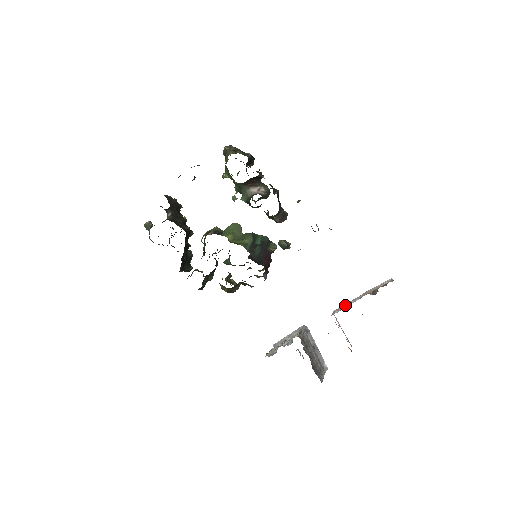
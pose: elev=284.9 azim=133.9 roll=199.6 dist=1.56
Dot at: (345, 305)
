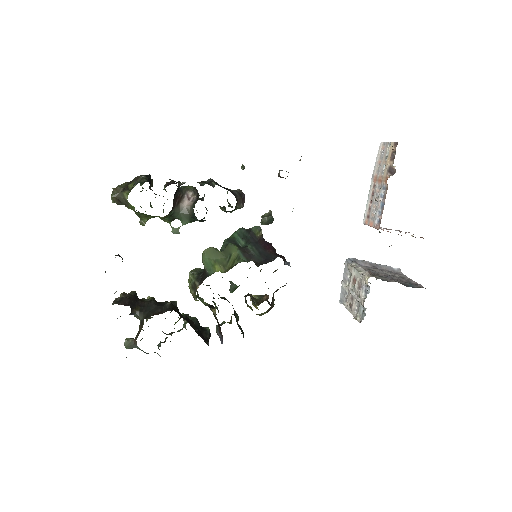
Dot at: (369, 207)
